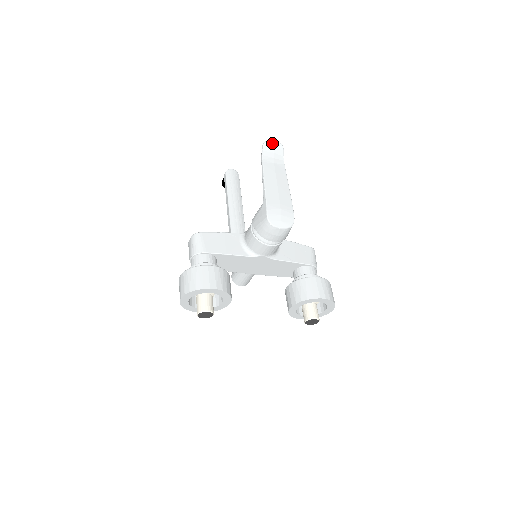
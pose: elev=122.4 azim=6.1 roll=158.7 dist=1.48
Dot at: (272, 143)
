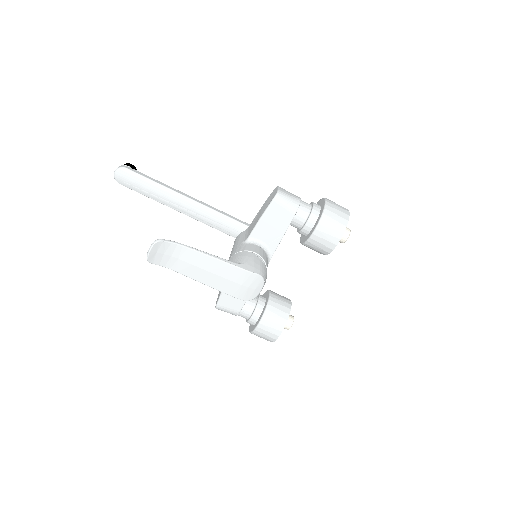
Dot at: (151, 254)
